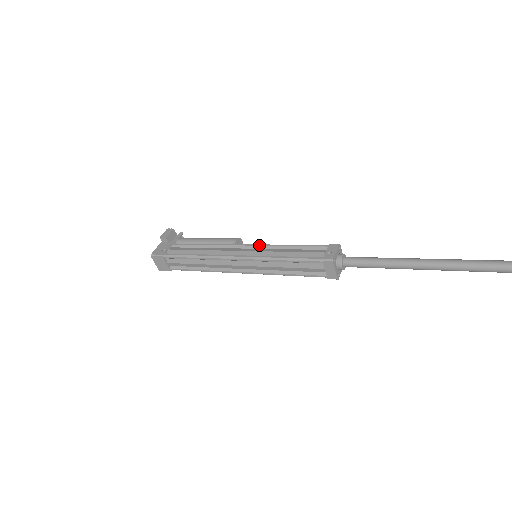
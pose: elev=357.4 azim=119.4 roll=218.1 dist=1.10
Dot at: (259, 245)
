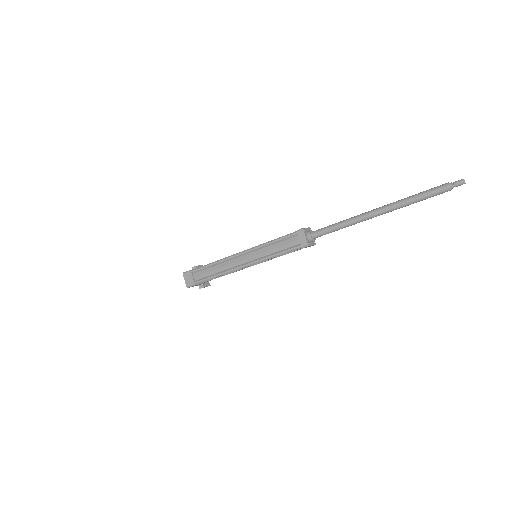
Dot at: occluded
